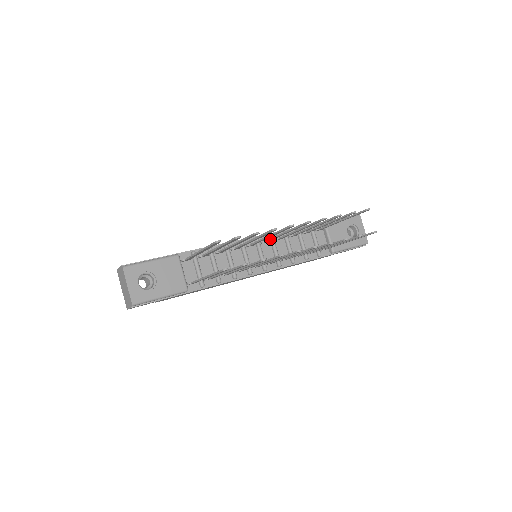
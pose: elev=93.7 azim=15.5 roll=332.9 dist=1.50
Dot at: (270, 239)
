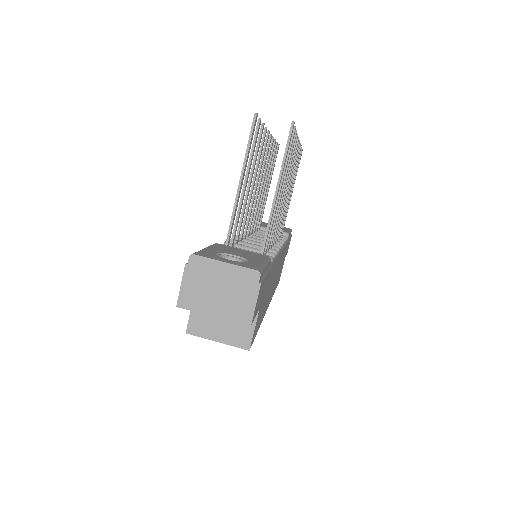
Dot at: (251, 219)
